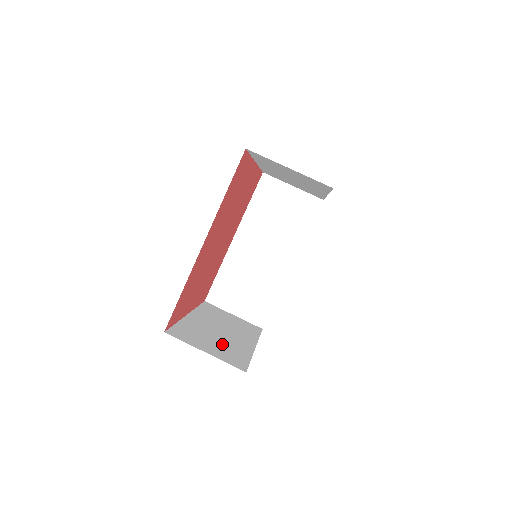
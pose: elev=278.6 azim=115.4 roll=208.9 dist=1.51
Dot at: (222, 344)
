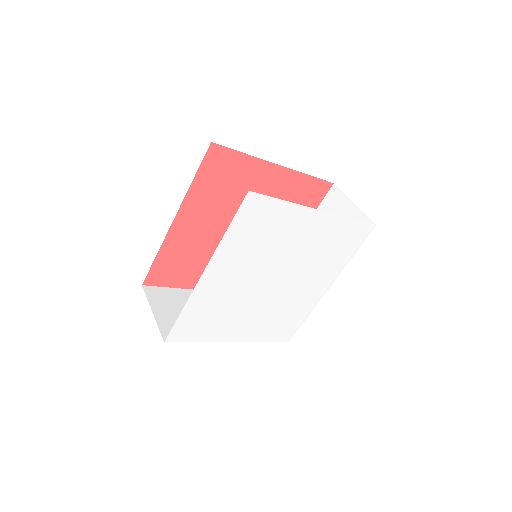
Dot at: occluded
